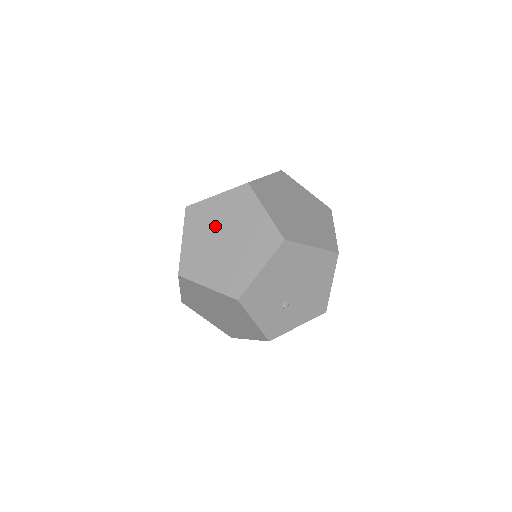
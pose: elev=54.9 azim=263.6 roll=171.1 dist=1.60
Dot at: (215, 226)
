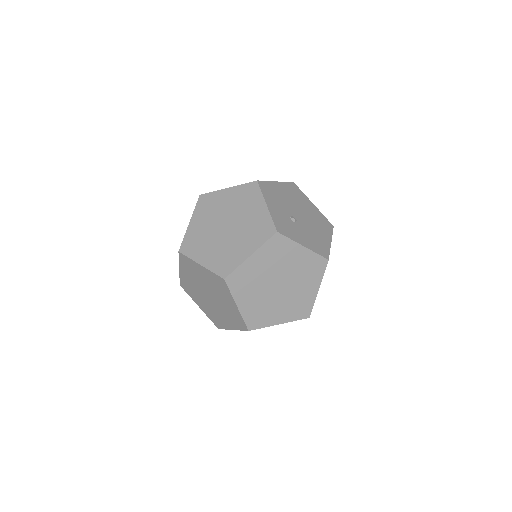
Dot at: occluded
